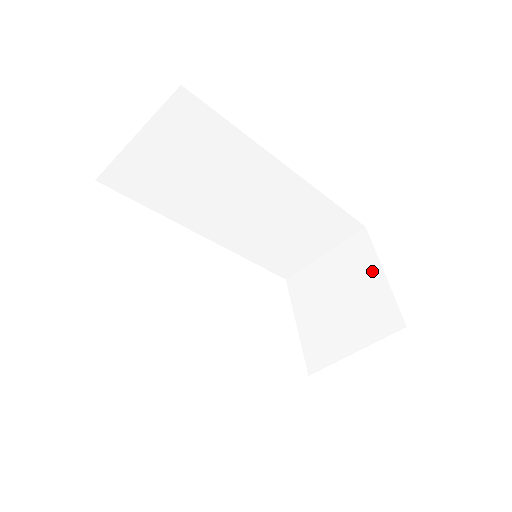
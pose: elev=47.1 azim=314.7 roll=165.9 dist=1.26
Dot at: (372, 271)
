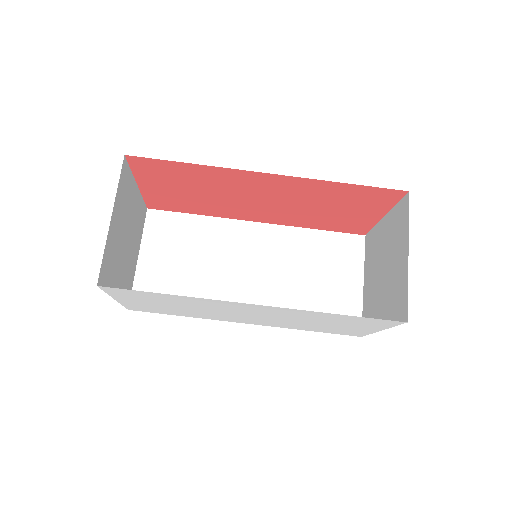
Dot at: (381, 229)
